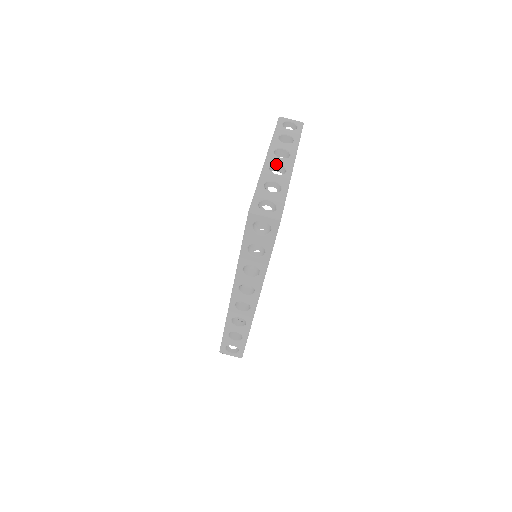
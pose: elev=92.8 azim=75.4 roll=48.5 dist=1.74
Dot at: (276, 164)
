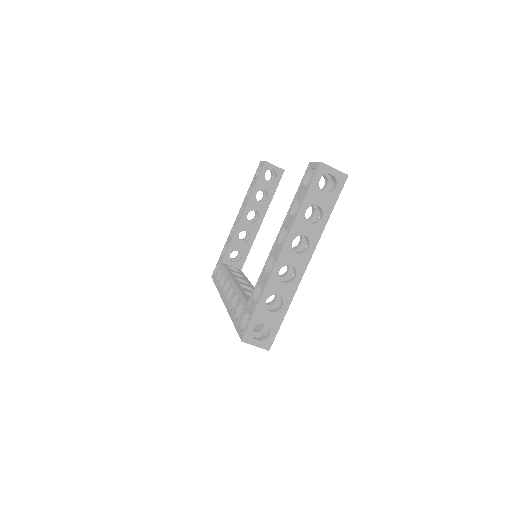
Dot at: occluded
